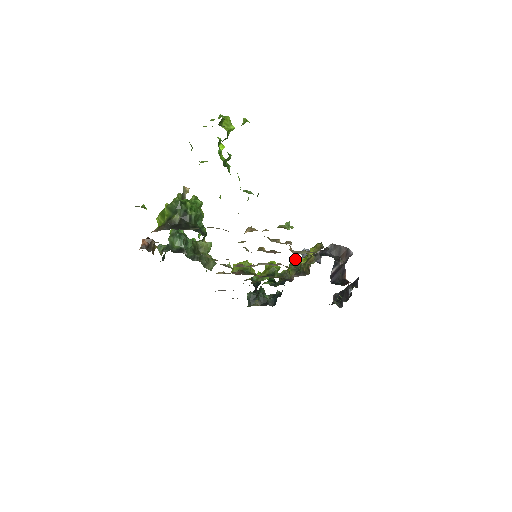
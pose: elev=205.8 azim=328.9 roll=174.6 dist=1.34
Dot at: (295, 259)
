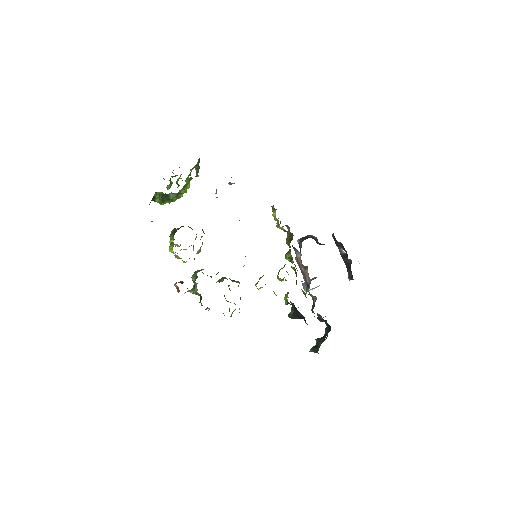
Dot at: occluded
